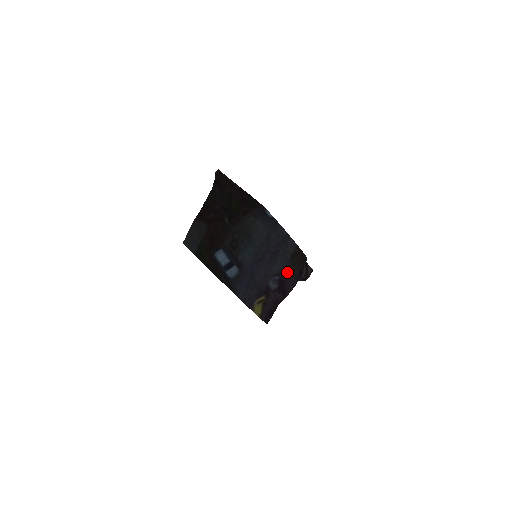
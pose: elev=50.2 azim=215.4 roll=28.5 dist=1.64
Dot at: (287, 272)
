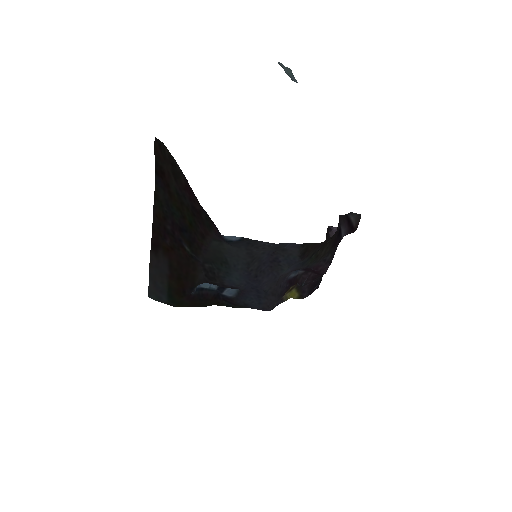
Dot at: (307, 263)
